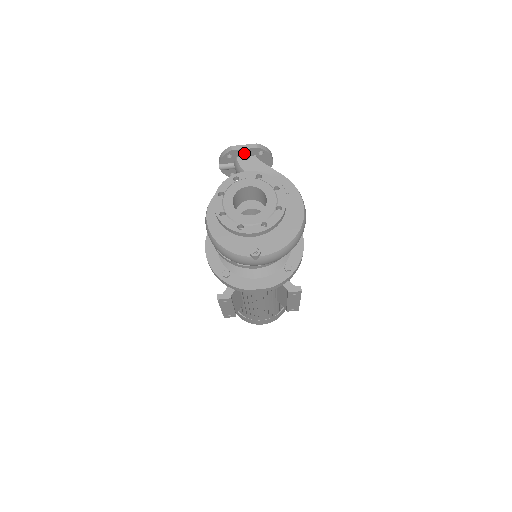
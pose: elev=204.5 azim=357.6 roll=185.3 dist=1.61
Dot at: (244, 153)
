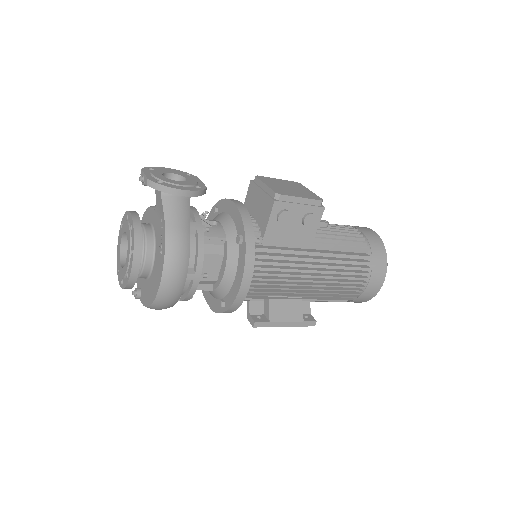
Dot at: (144, 184)
